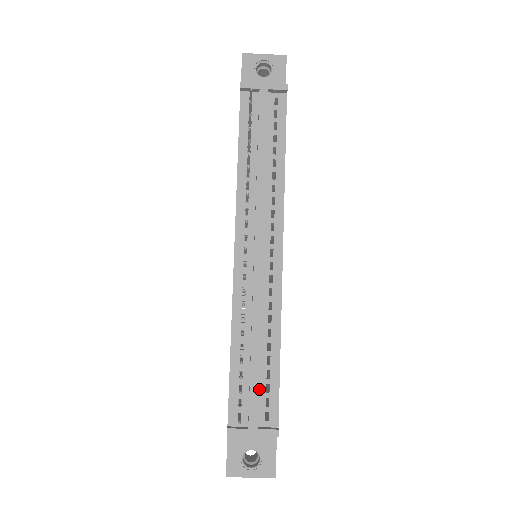
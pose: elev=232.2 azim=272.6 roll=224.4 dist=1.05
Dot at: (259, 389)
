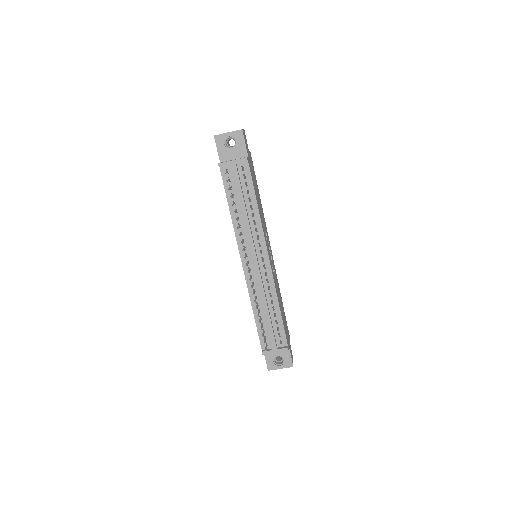
Dot at: (273, 330)
